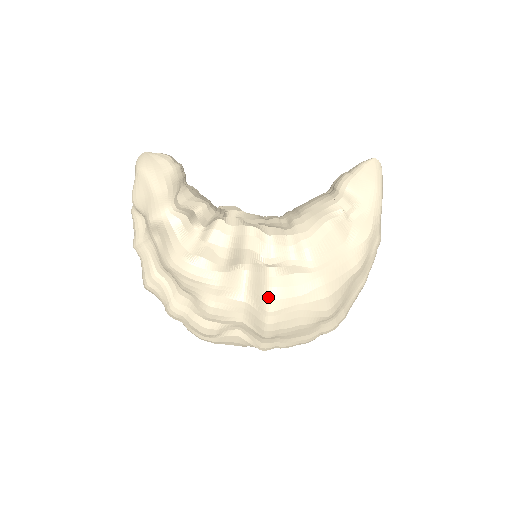
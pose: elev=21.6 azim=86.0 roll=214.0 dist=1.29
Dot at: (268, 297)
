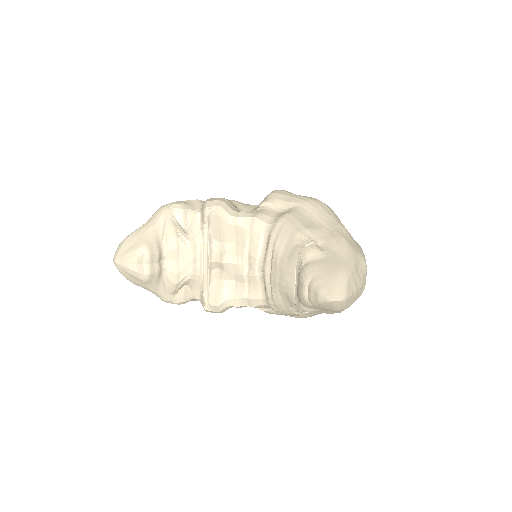
Dot at: occluded
